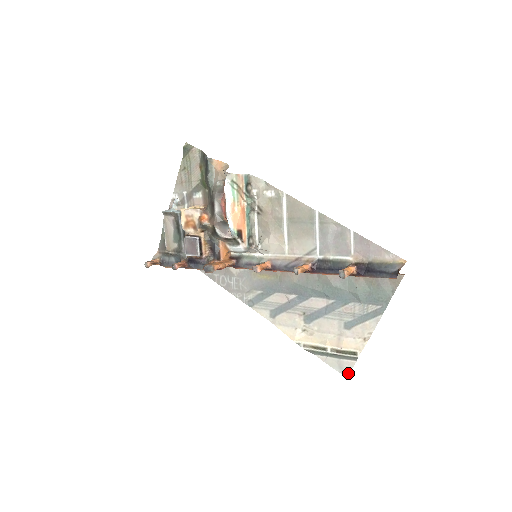
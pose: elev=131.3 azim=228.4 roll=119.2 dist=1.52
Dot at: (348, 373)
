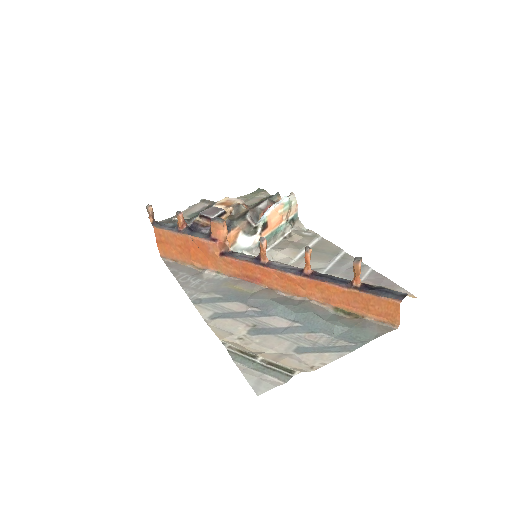
Dot at: (264, 390)
